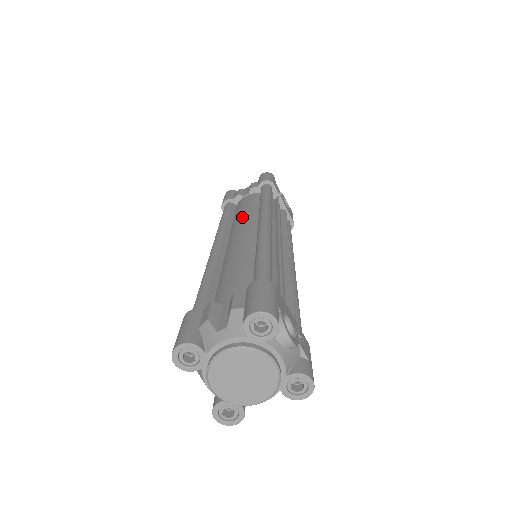
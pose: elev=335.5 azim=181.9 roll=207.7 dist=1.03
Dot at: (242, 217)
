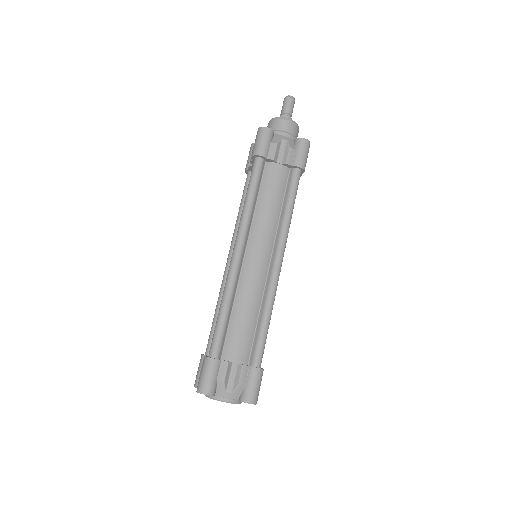
Dot at: (266, 221)
